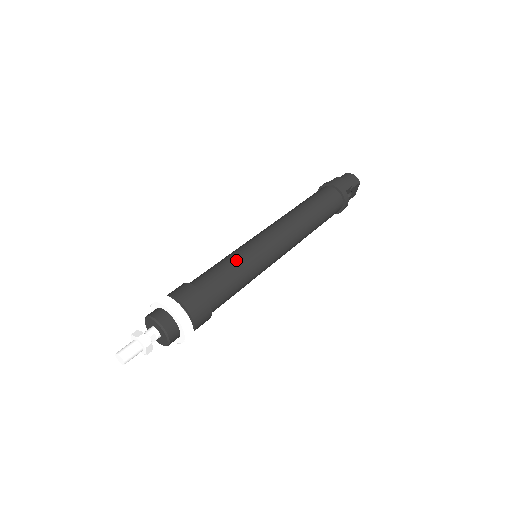
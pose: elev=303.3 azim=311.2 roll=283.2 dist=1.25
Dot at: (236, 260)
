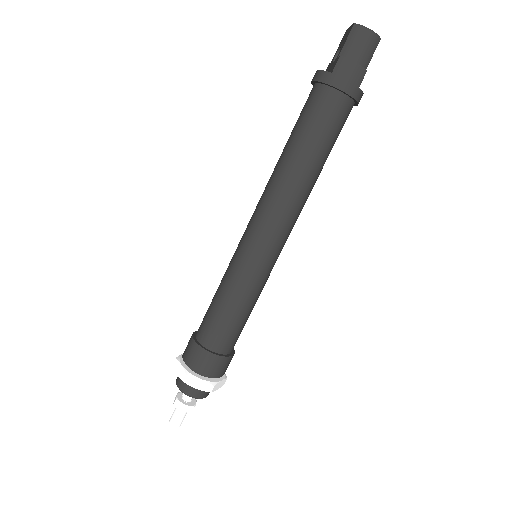
Dot at: (239, 297)
